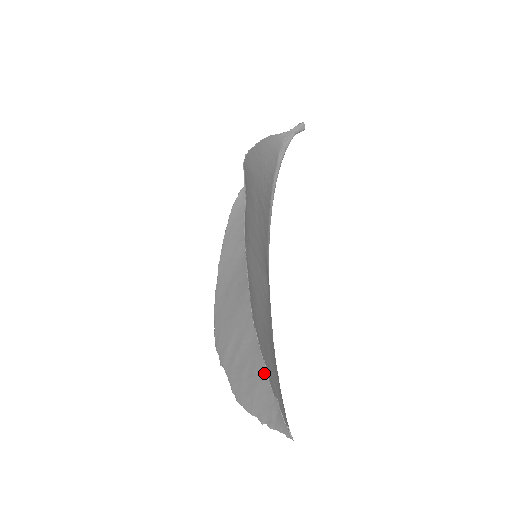
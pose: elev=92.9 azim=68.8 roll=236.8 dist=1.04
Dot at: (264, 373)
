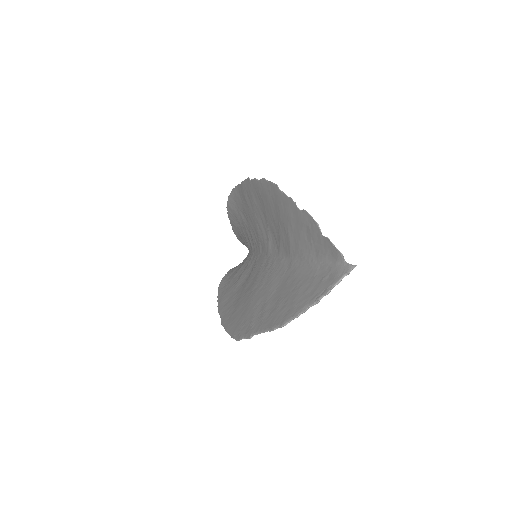
Dot at: (300, 280)
